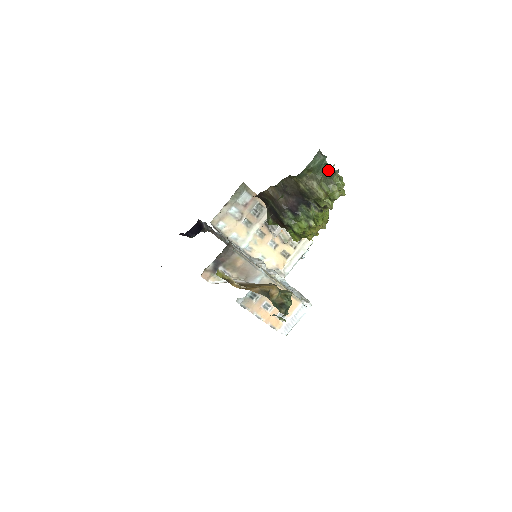
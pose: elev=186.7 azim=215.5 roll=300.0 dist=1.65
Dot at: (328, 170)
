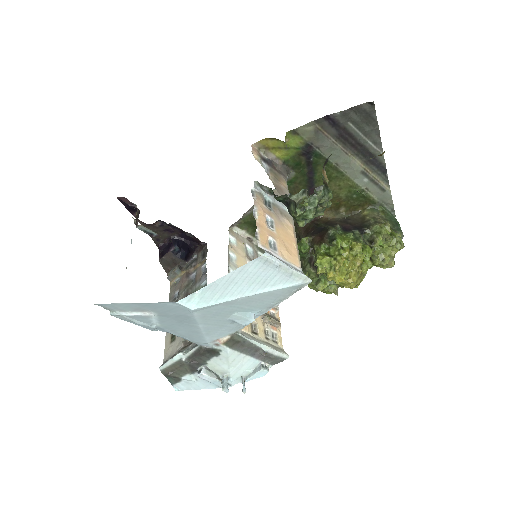
Dot at: (397, 226)
